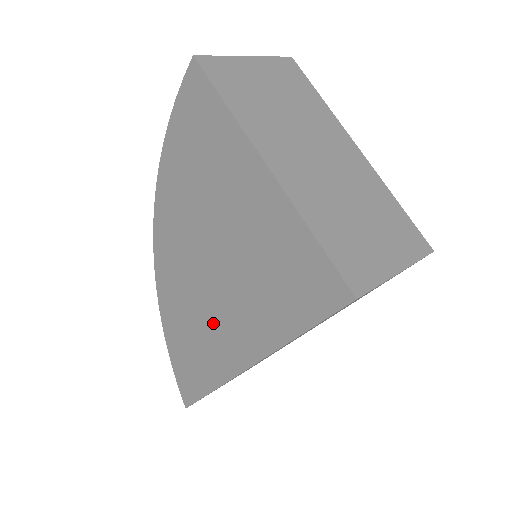
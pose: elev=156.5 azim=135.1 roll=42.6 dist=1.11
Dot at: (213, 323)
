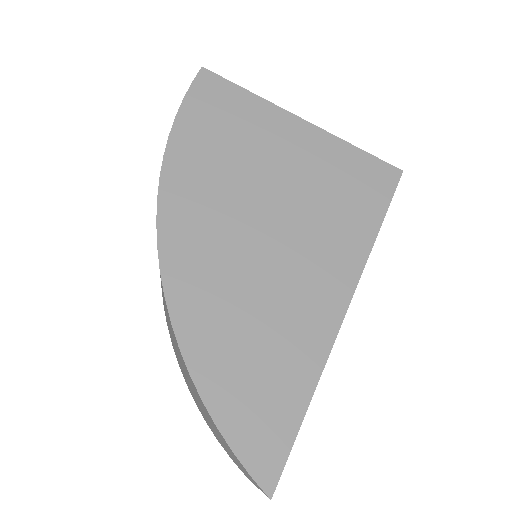
Dot at: (285, 292)
